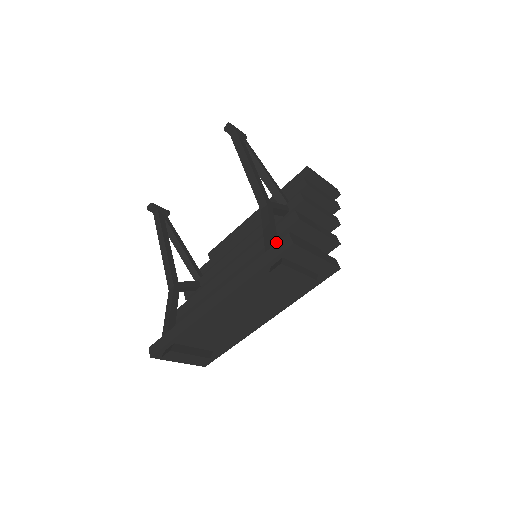
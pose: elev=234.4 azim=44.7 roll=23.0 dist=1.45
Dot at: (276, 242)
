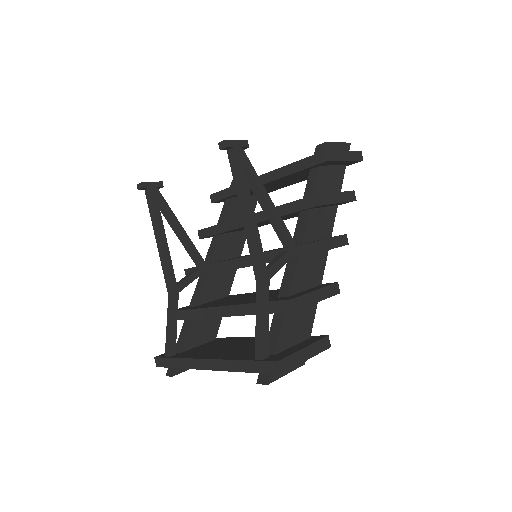
Dot at: (267, 346)
